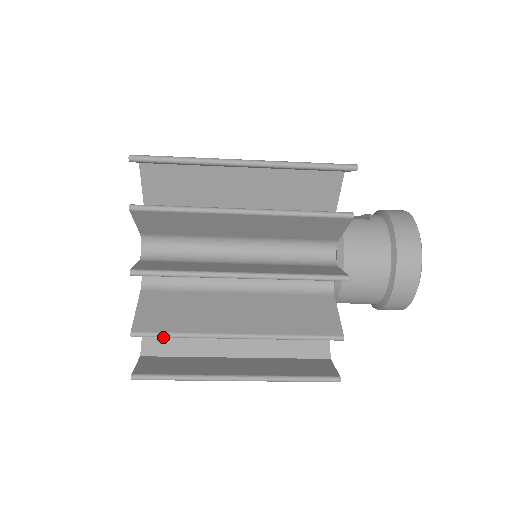
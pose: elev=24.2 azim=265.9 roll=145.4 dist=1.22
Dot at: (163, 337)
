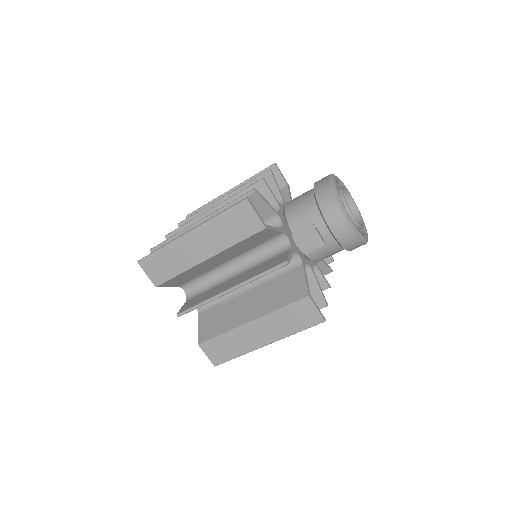
Dot at: (164, 243)
